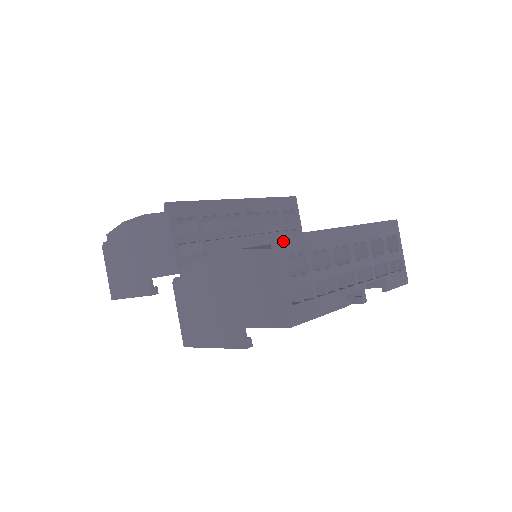
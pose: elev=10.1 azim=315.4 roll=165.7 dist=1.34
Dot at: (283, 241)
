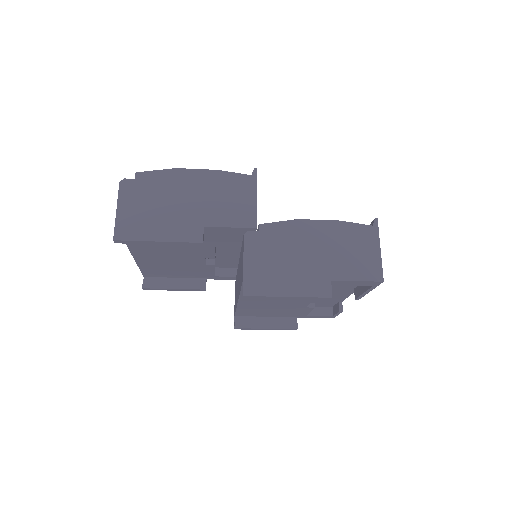
Dot at: occluded
